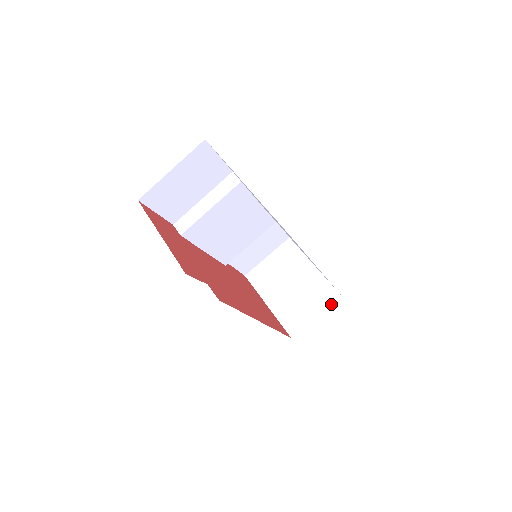
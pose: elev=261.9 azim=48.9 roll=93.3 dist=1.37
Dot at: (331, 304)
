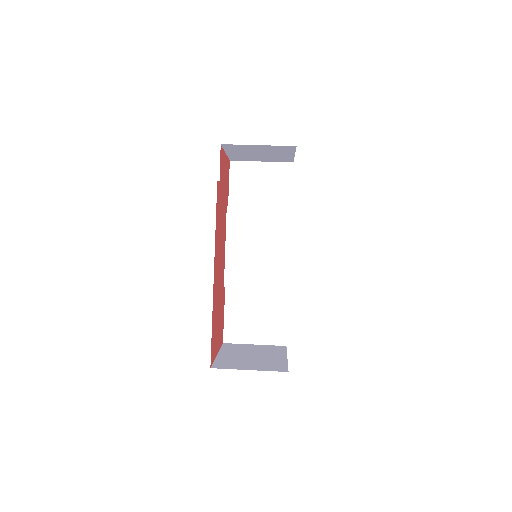
Dot at: occluded
